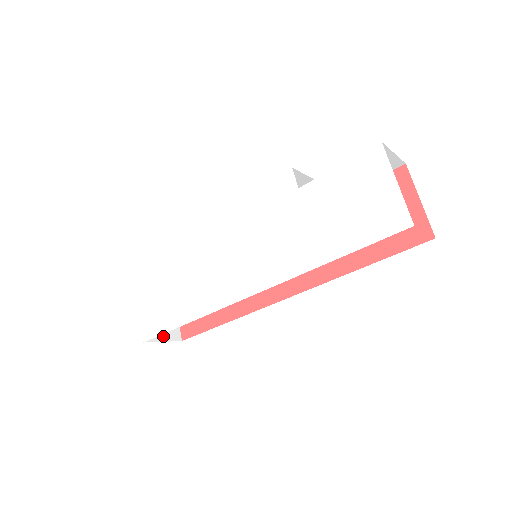
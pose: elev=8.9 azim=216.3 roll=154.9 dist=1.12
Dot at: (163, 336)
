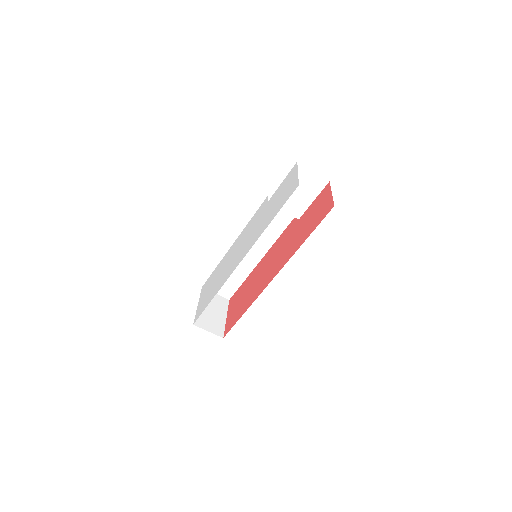
Dot at: (209, 329)
